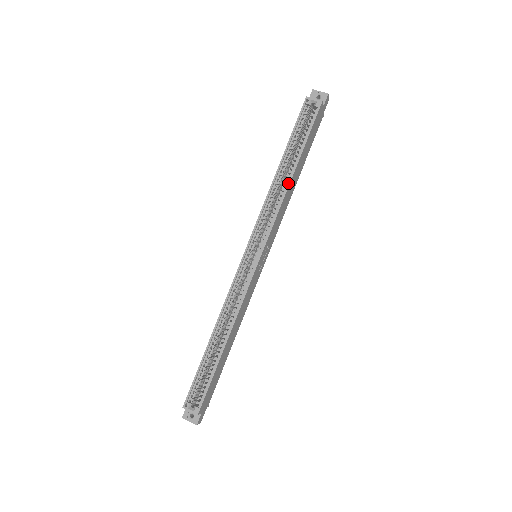
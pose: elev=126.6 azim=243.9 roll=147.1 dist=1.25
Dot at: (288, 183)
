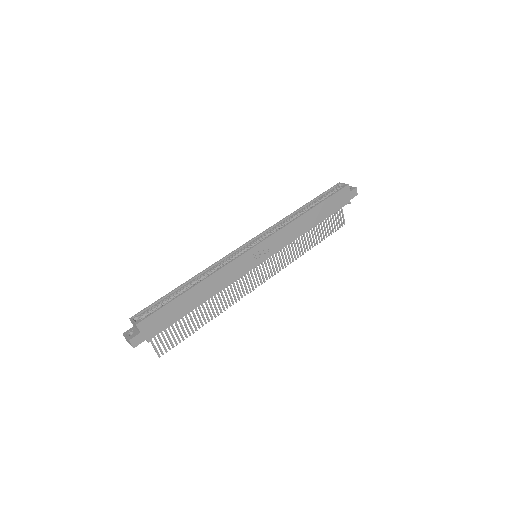
Dot at: (302, 214)
